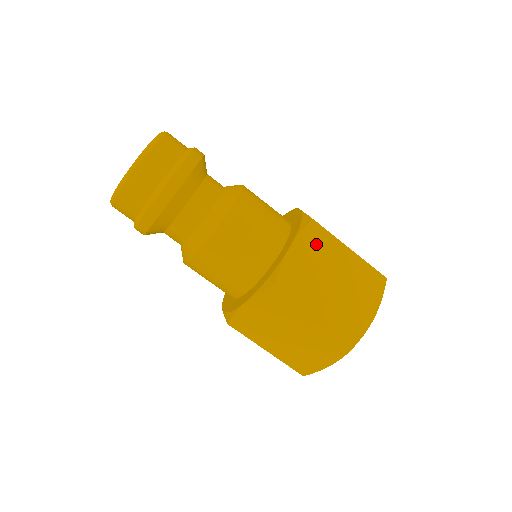
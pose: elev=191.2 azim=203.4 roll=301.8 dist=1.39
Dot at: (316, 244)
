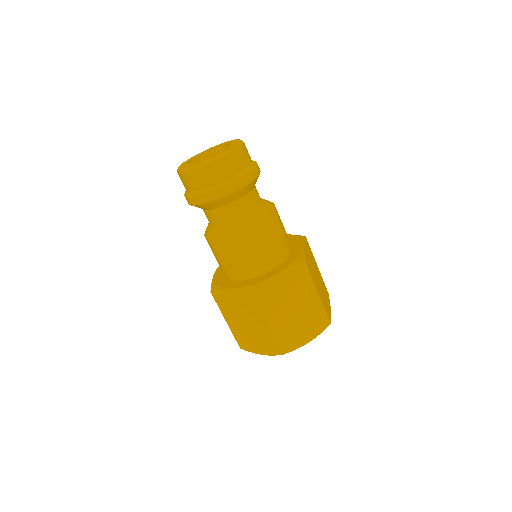
Dot at: (309, 252)
